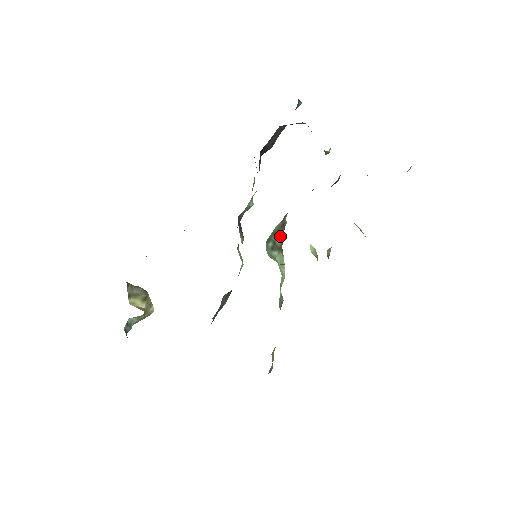
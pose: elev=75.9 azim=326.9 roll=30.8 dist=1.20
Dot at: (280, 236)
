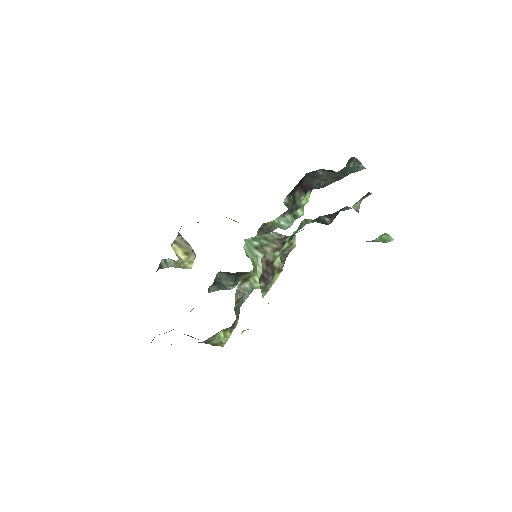
Dot at: (273, 246)
